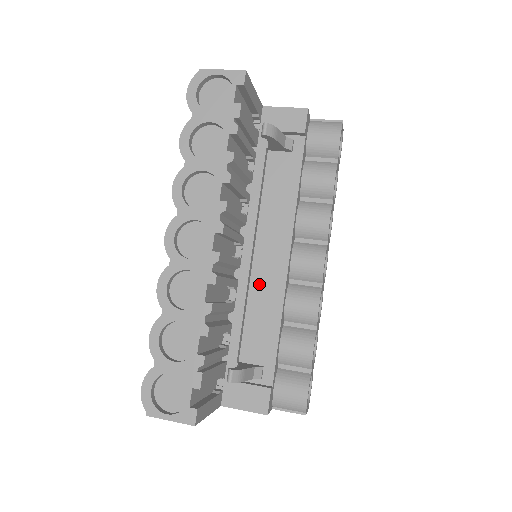
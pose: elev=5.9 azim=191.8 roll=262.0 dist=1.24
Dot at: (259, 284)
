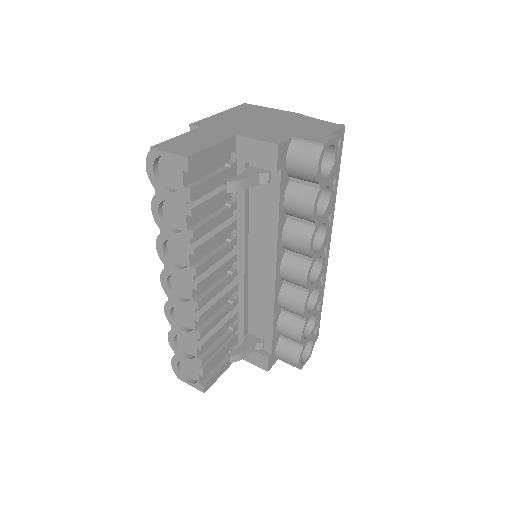
Dot at: (255, 287)
